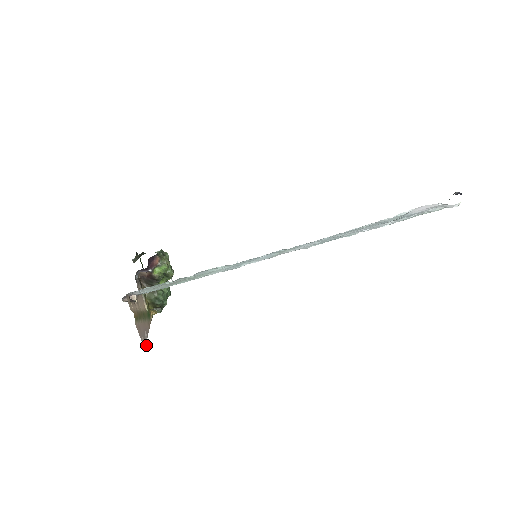
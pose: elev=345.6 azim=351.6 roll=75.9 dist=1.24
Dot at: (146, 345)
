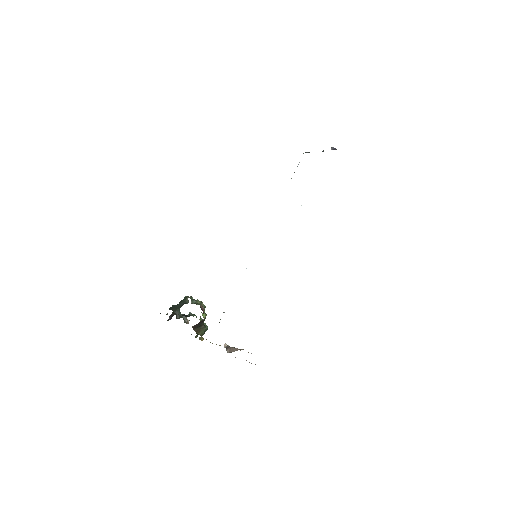
Dot at: occluded
